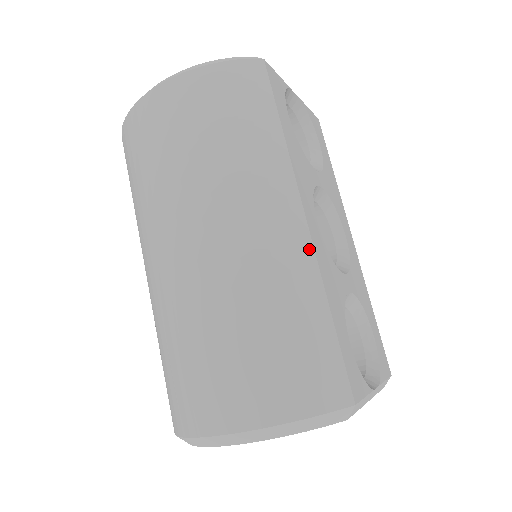
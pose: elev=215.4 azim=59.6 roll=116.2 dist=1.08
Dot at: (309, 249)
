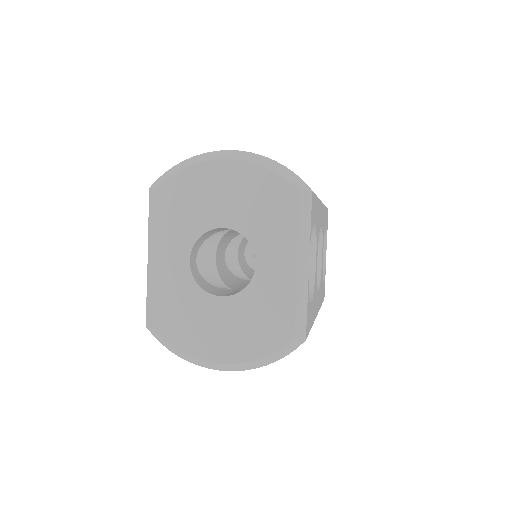
Dot at: occluded
